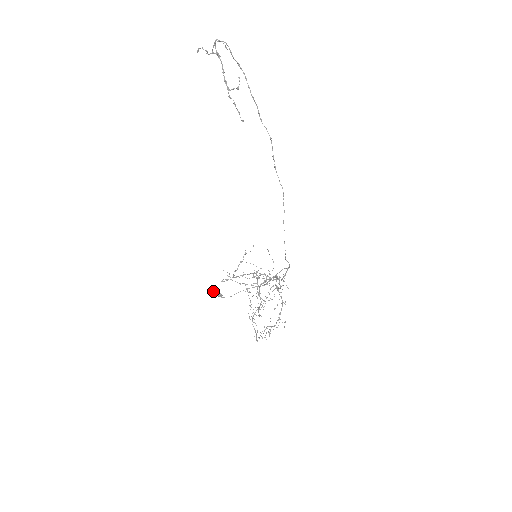
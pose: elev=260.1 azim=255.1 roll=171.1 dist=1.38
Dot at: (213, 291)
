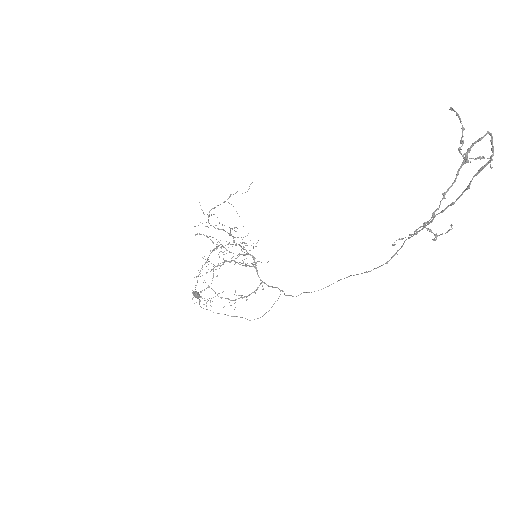
Dot at: (195, 295)
